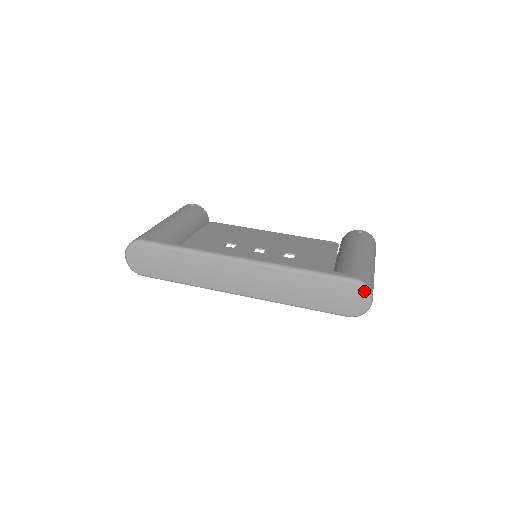
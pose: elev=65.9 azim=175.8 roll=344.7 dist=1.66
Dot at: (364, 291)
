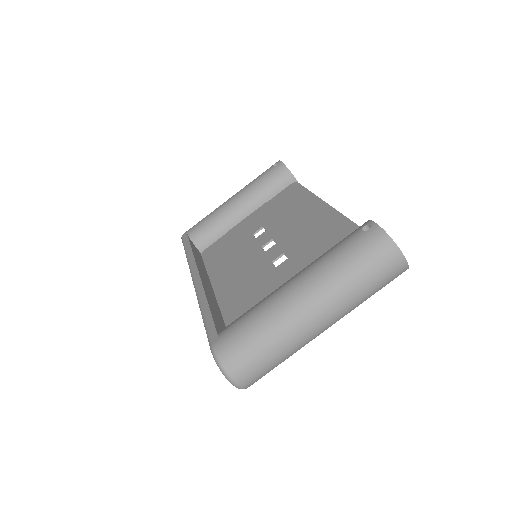
Dot at: (218, 366)
